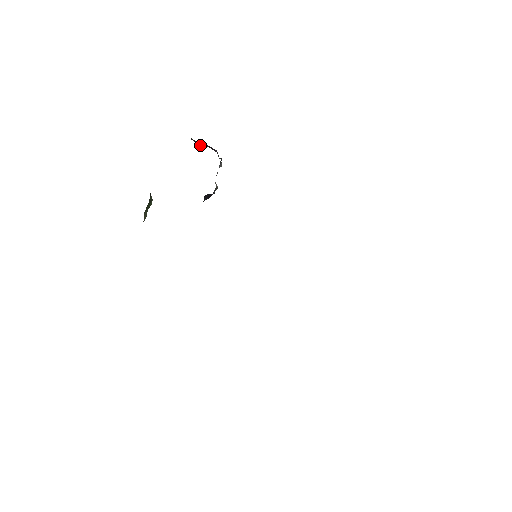
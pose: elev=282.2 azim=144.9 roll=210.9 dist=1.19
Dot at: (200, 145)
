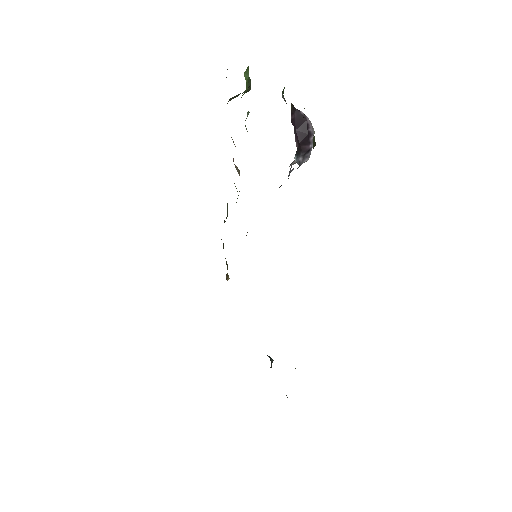
Dot at: (297, 127)
